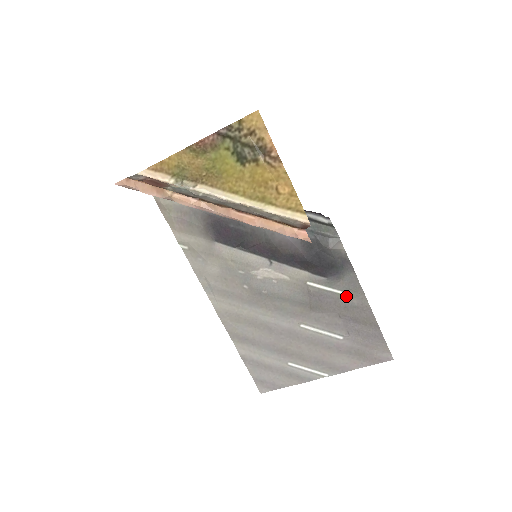
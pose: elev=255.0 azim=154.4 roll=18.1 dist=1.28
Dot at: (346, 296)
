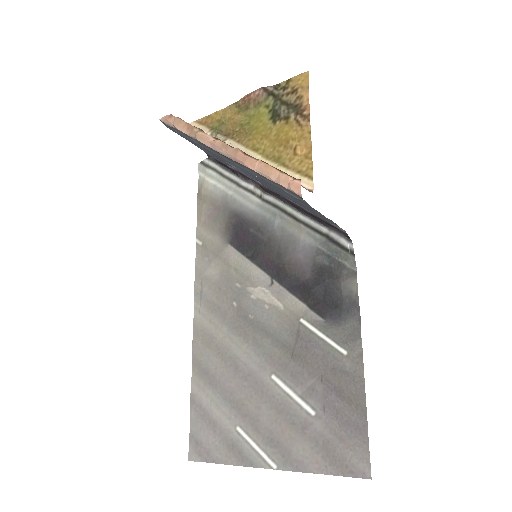
Dot at: (339, 352)
